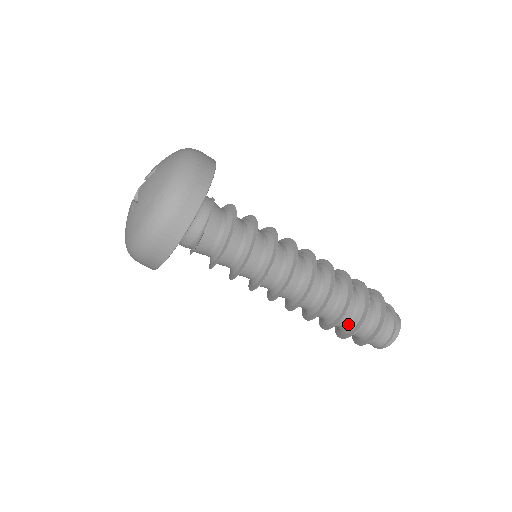
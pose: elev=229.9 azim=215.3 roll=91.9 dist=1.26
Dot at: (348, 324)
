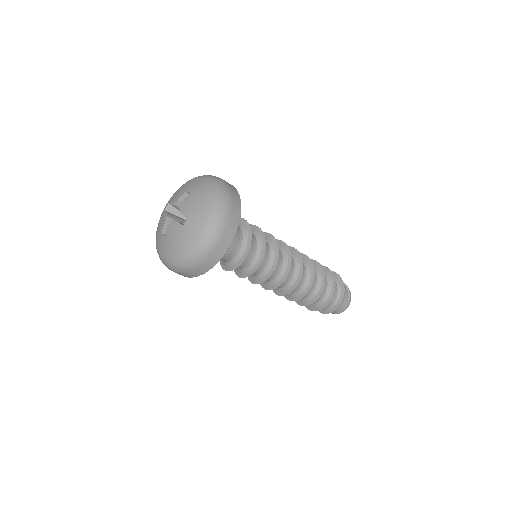
Dot at: (324, 295)
